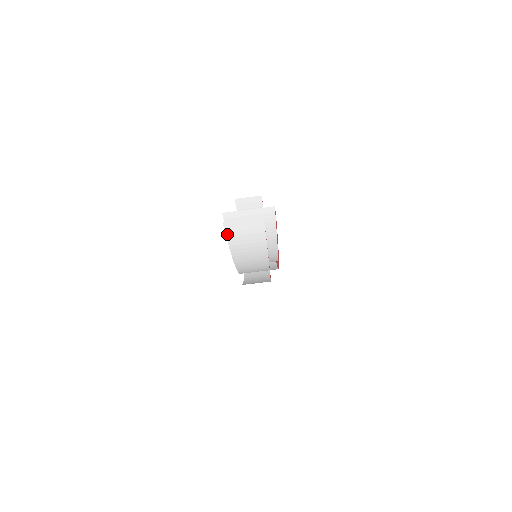
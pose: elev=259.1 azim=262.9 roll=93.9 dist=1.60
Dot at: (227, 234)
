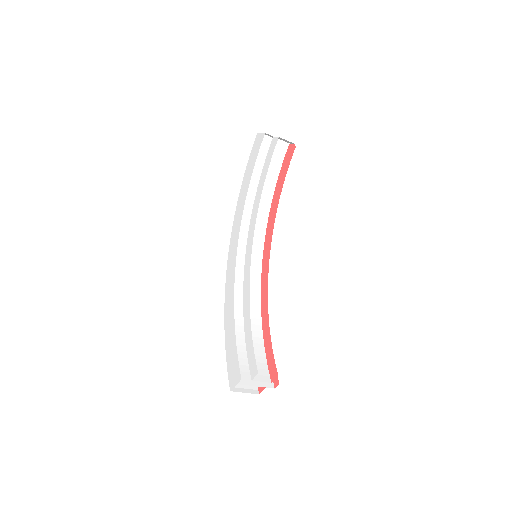
Dot at: (236, 368)
